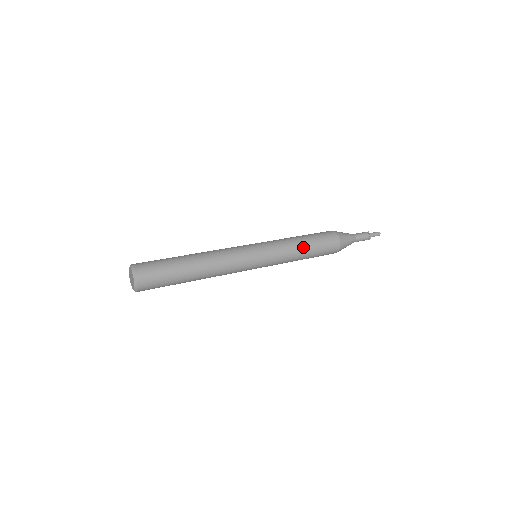
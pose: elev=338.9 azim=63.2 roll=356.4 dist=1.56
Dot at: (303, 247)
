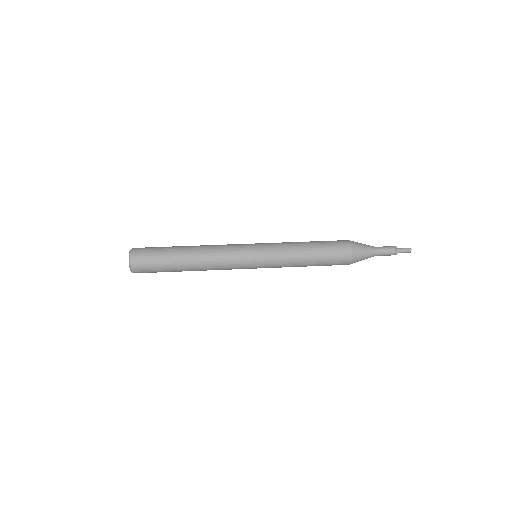
Dot at: (306, 253)
